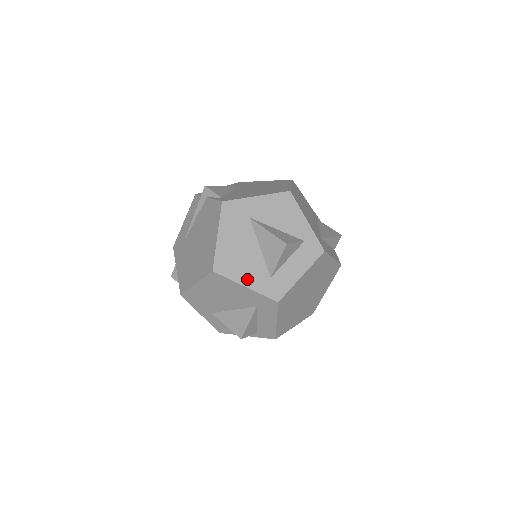
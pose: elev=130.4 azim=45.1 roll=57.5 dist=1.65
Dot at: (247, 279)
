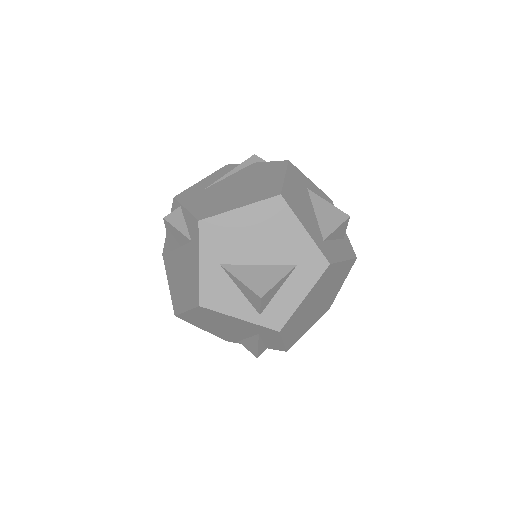
Dot at: (307, 225)
